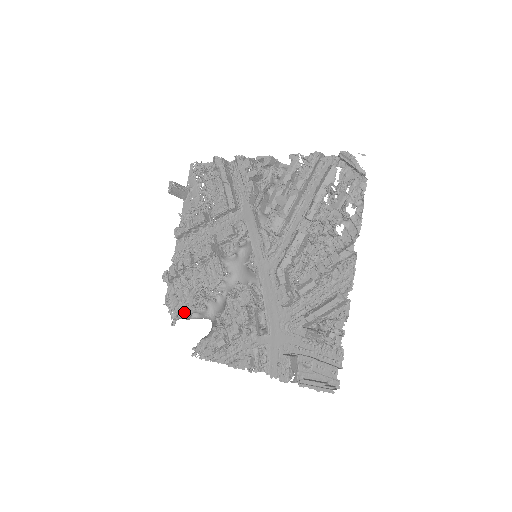
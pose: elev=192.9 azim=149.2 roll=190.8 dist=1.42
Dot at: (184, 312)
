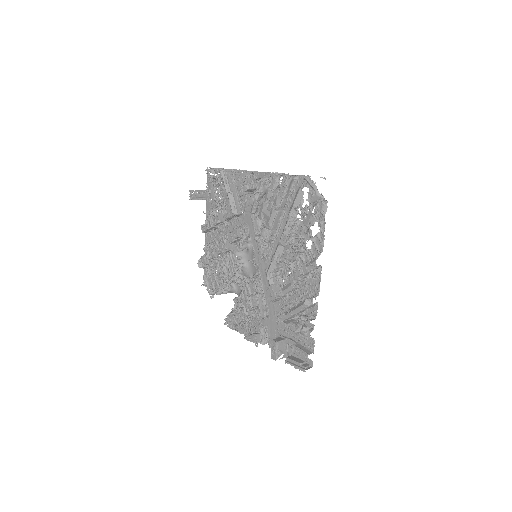
Dot at: (216, 291)
